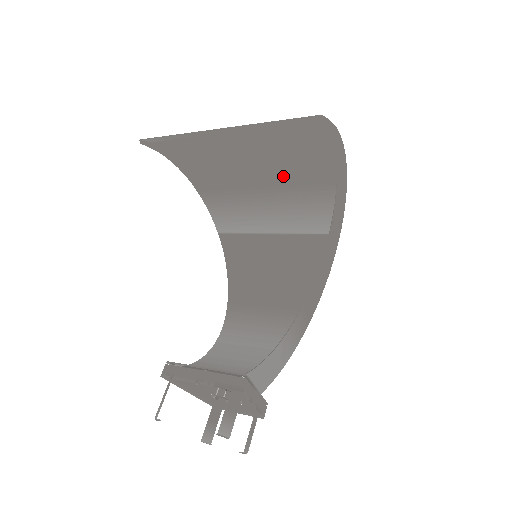
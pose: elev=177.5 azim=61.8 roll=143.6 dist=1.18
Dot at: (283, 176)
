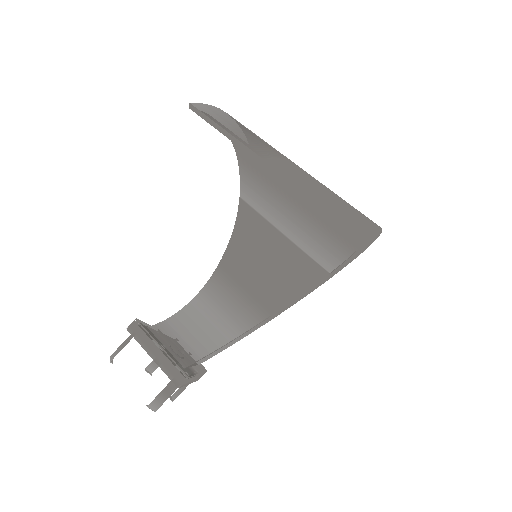
Dot at: (316, 209)
